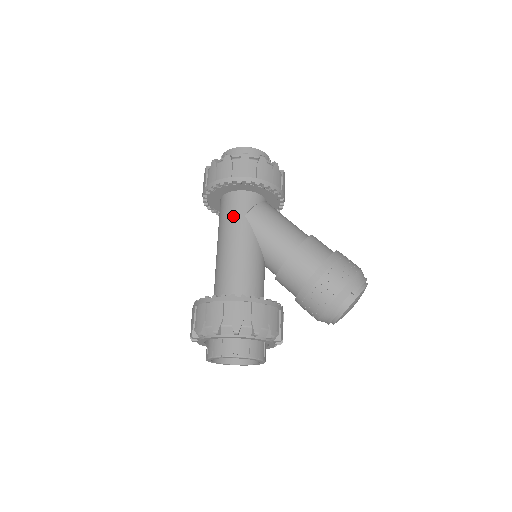
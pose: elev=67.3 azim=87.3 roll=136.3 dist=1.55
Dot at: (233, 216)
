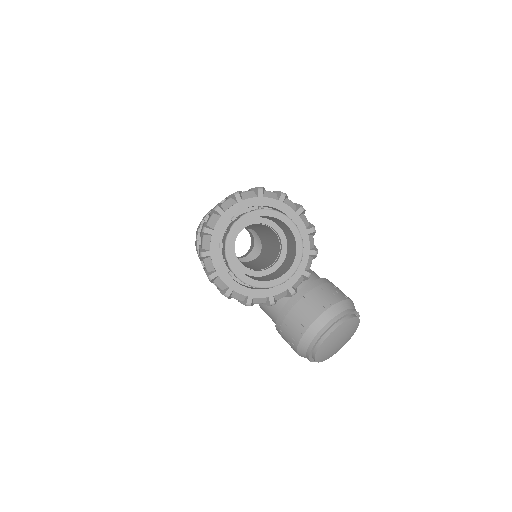
Dot at: occluded
